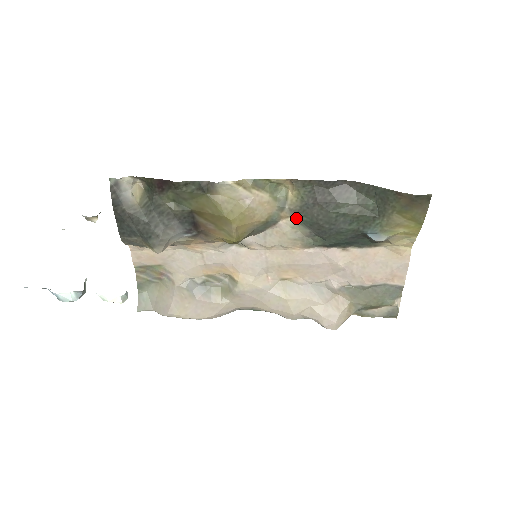
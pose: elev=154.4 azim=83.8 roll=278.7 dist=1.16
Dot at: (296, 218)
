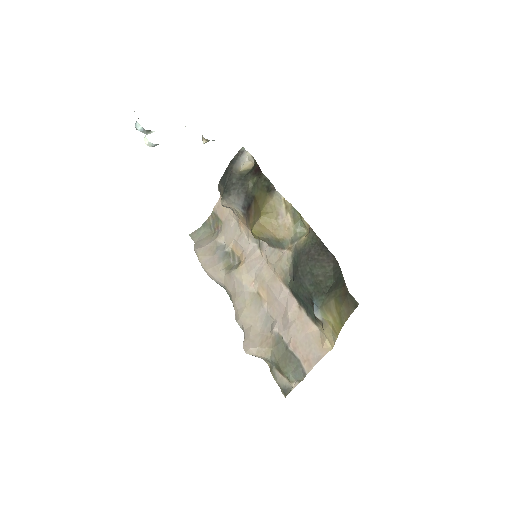
Dot at: (294, 255)
